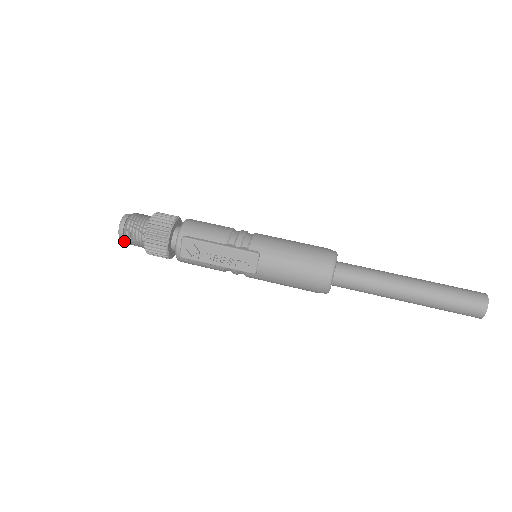
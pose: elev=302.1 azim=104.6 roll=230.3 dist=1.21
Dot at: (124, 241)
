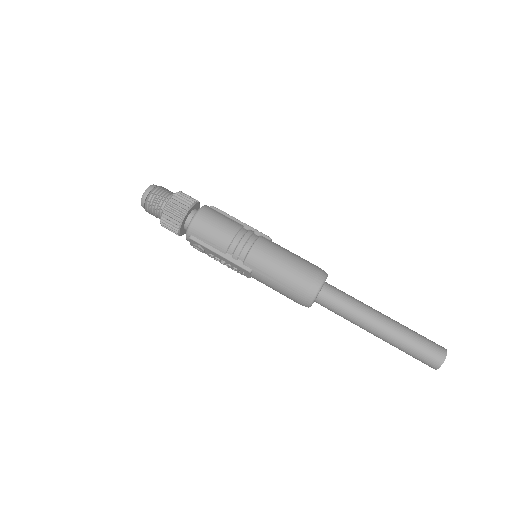
Dot at: occluded
